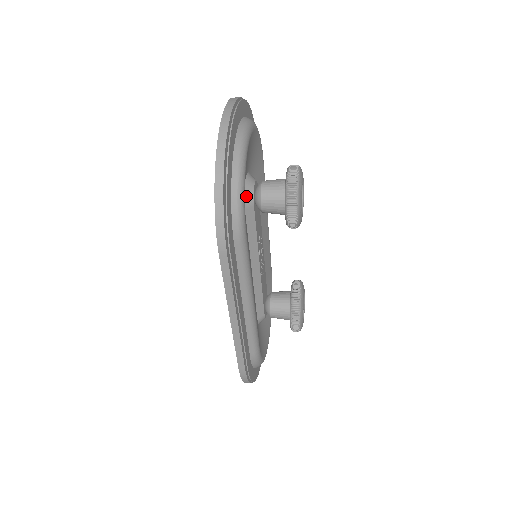
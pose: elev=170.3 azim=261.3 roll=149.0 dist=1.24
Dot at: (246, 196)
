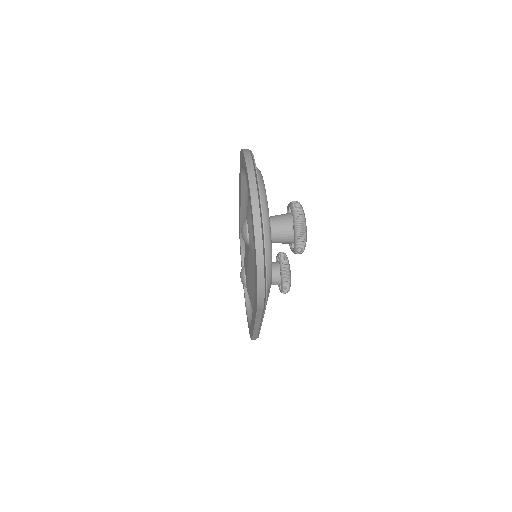
Dot at: occluded
